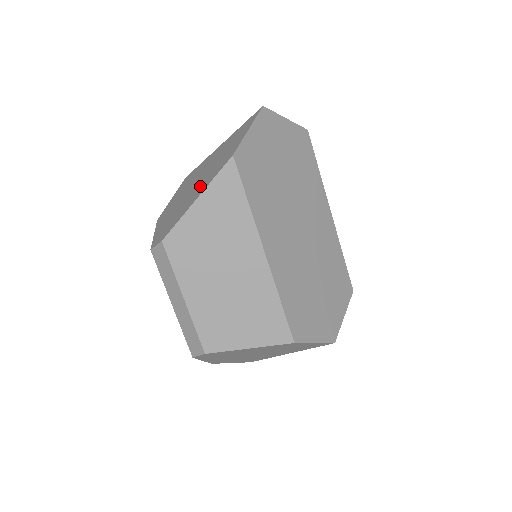
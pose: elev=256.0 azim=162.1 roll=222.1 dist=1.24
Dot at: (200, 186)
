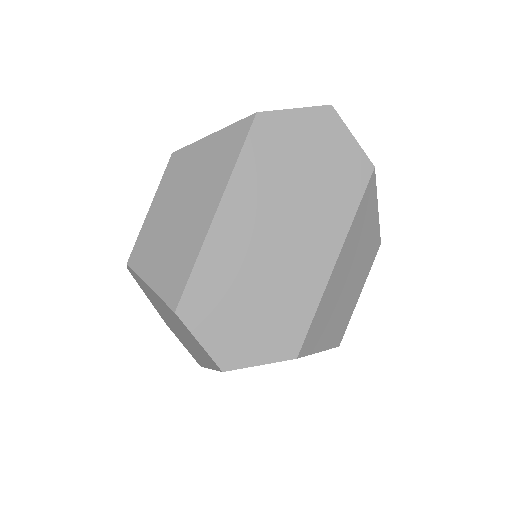
Dot at: occluded
